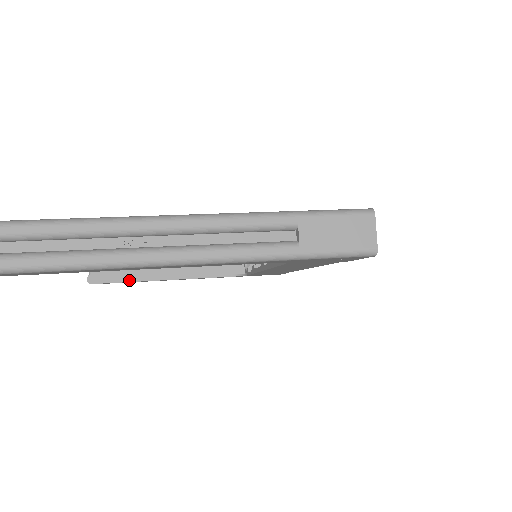
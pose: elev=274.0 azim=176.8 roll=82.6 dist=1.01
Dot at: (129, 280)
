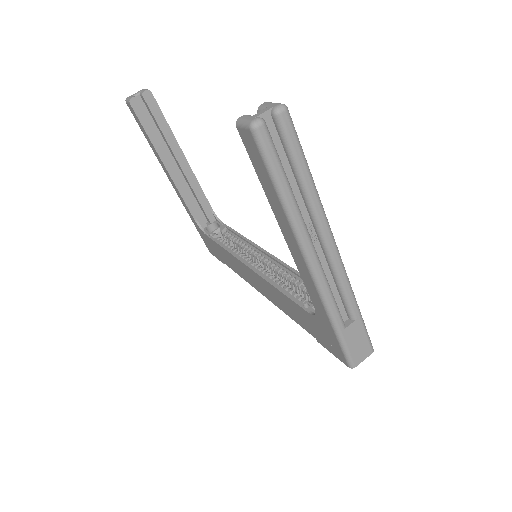
Dot at: (151, 137)
